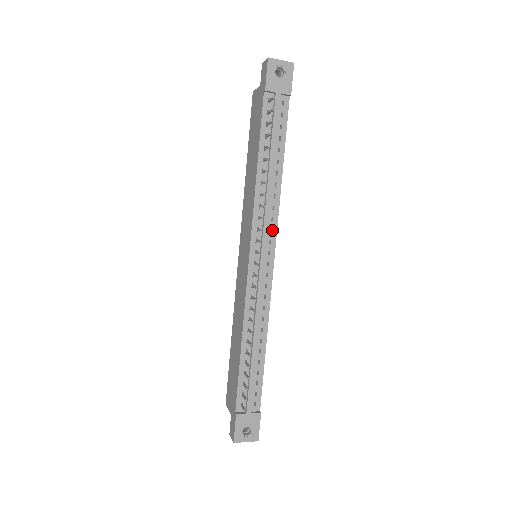
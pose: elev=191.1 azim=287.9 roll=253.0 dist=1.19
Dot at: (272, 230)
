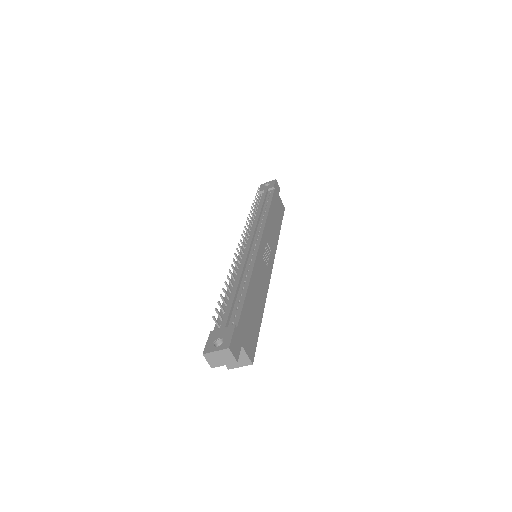
Dot at: (260, 231)
